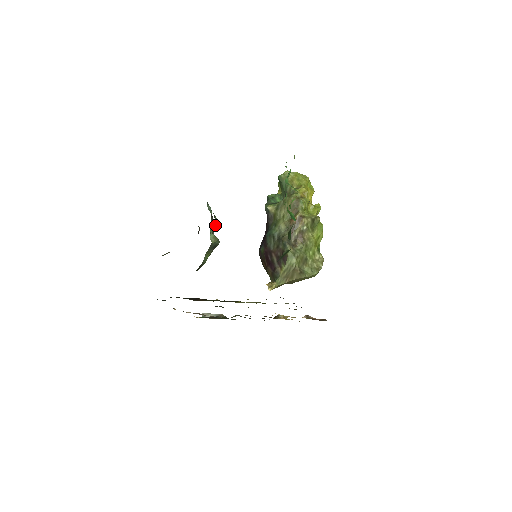
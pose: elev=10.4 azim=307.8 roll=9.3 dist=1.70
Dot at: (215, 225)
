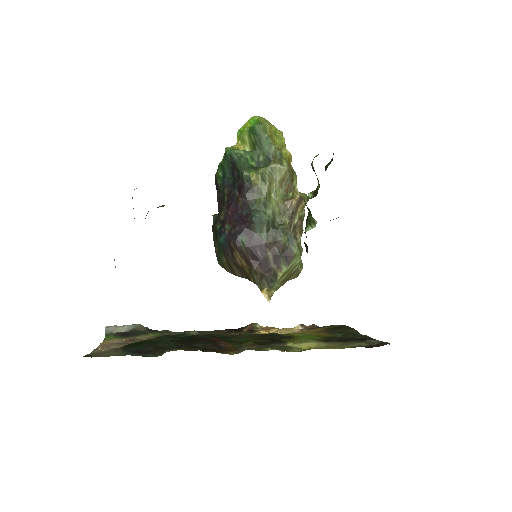
Dot at: occluded
